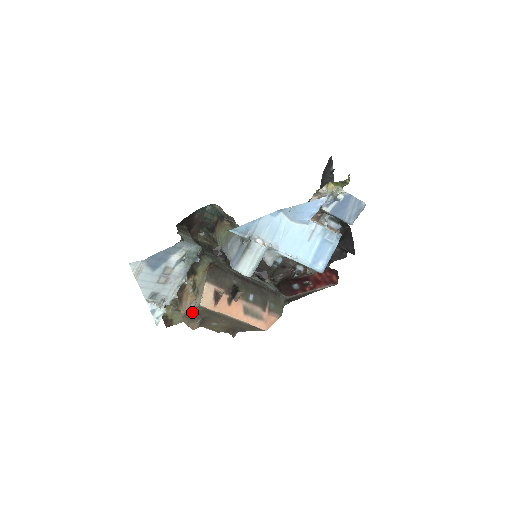
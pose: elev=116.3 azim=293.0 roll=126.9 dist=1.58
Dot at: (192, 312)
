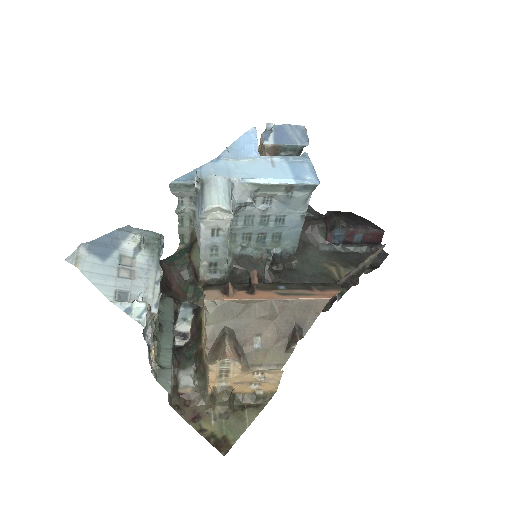
Dot at: (208, 332)
